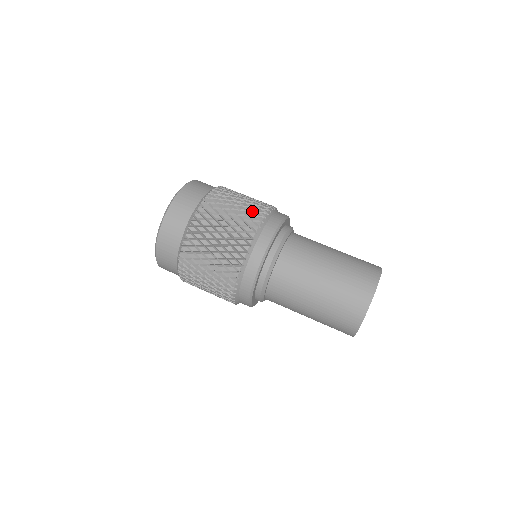
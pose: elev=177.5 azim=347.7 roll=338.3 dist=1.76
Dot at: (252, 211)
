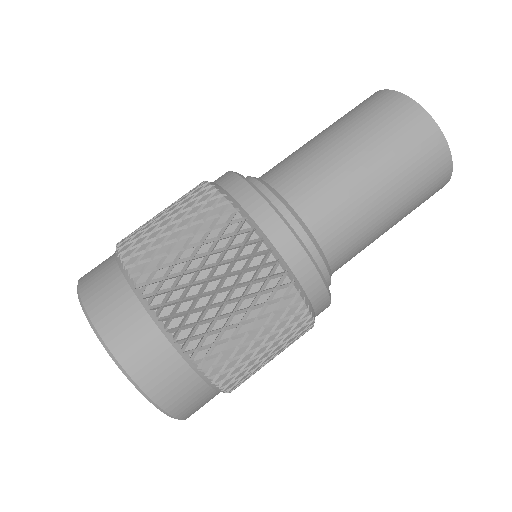
Dot at: occluded
